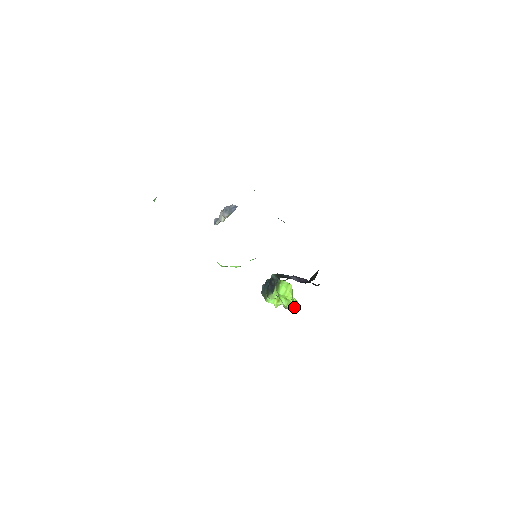
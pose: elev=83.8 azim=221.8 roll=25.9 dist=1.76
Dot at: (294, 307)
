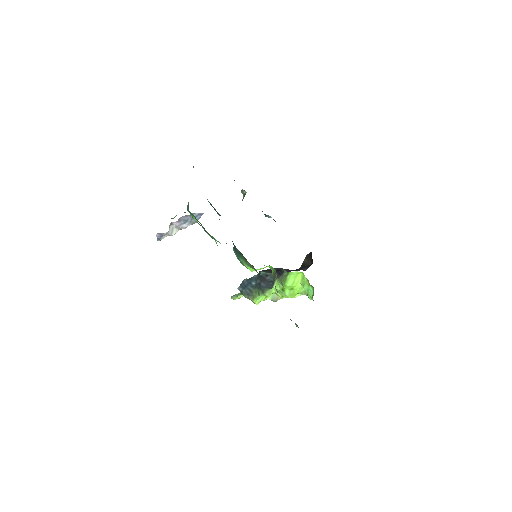
Dot at: (295, 295)
